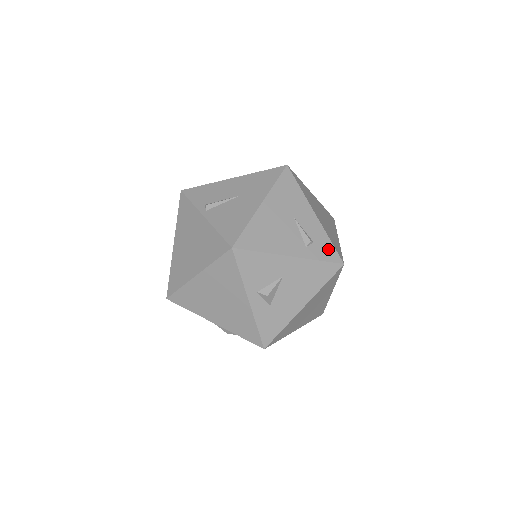
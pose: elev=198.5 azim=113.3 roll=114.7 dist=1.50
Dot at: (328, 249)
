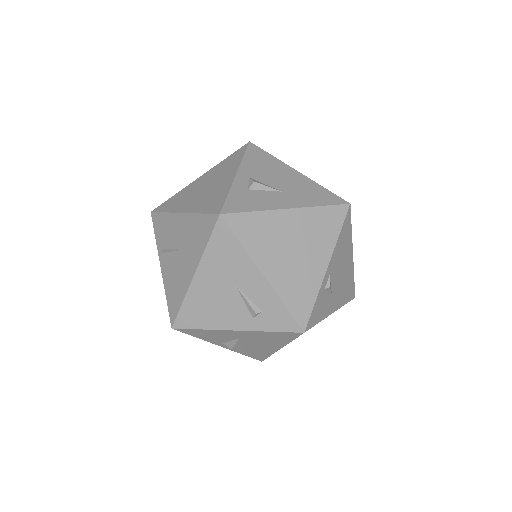
Dot at: (282, 317)
